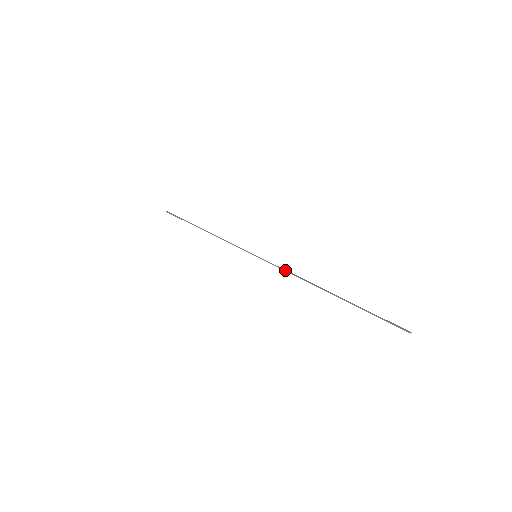
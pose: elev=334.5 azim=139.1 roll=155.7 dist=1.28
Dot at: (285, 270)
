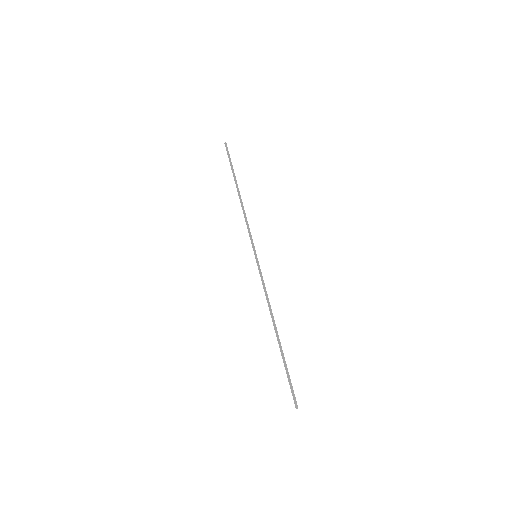
Dot at: (264, 289)
